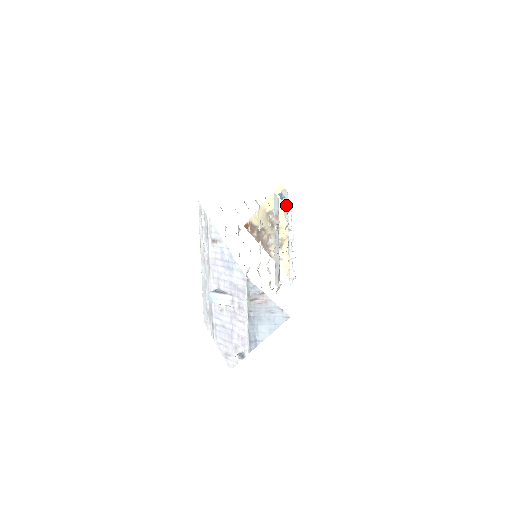
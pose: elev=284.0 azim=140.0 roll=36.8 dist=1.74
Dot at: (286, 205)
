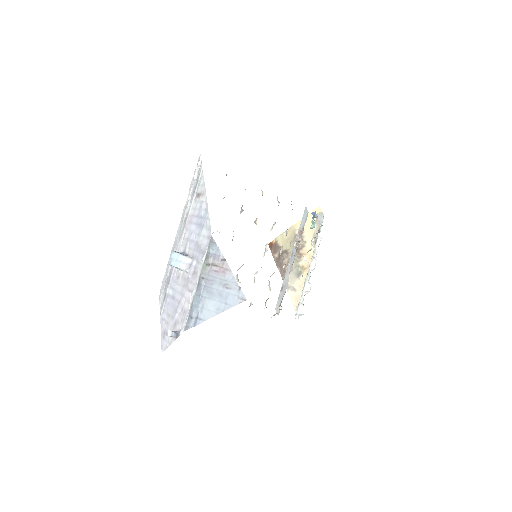
Dot at: (318, 230)
